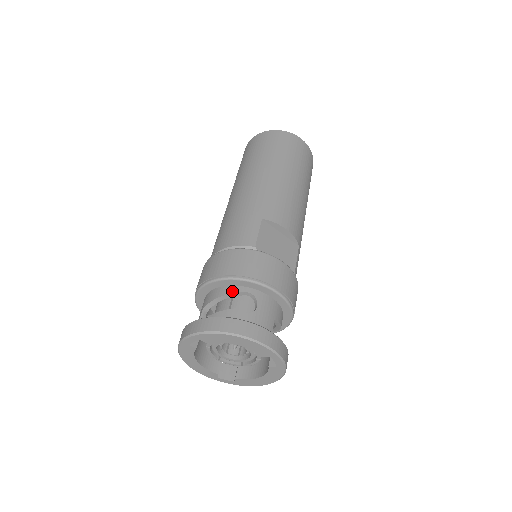
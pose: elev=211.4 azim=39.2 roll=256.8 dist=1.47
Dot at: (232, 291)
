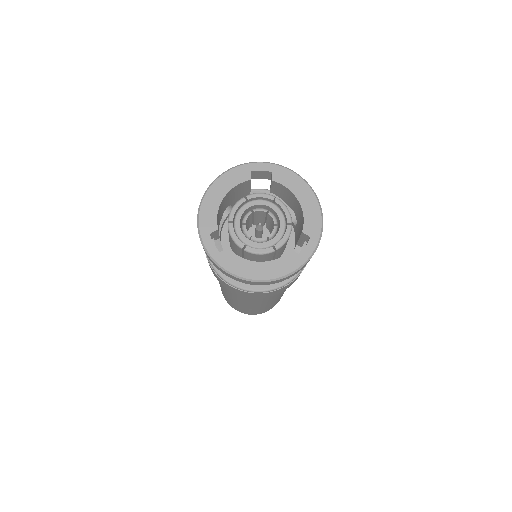
Dot at: (286, 204)
